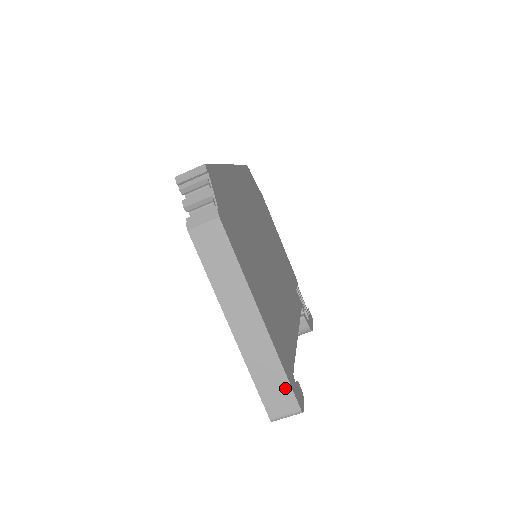
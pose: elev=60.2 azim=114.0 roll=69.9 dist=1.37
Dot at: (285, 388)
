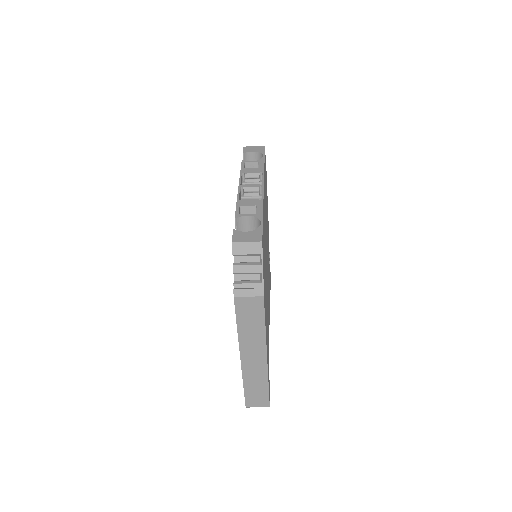
Dot at: (264, 395)
